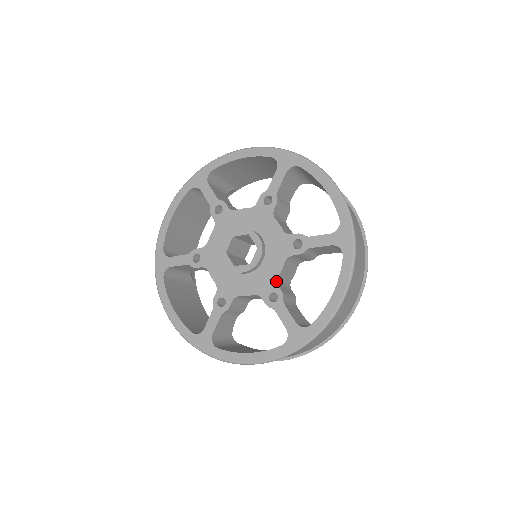
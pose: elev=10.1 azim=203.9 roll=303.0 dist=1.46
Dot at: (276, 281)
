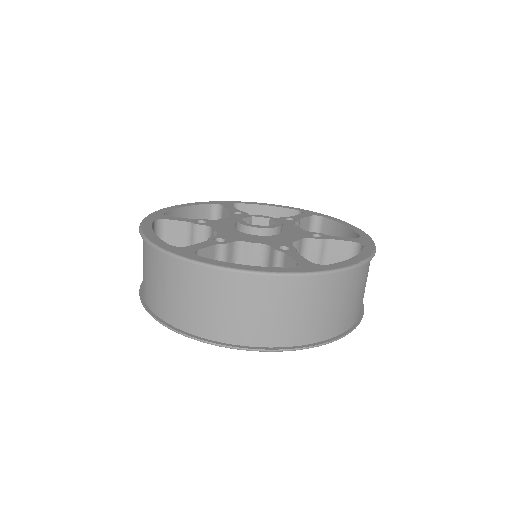
Dot at: (290, 243)
